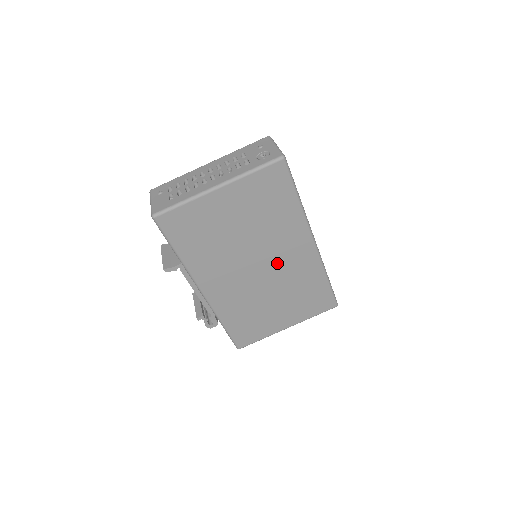
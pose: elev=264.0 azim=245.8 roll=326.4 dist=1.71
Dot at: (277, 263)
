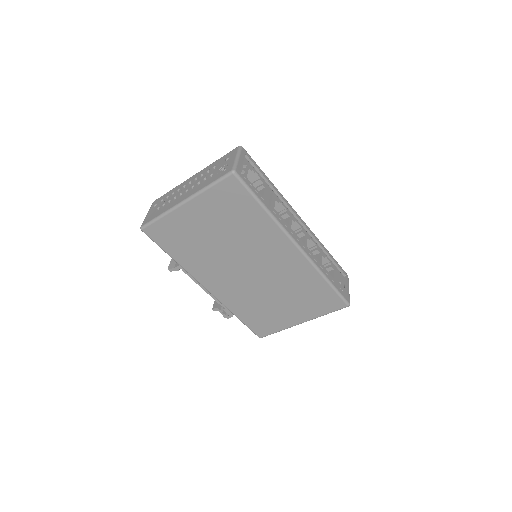
Dot at: (266, 265)
